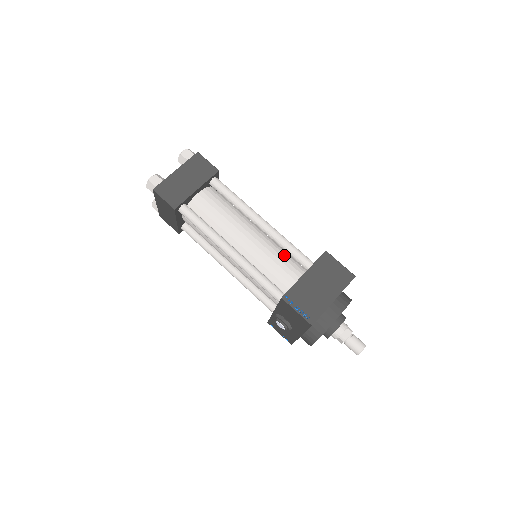
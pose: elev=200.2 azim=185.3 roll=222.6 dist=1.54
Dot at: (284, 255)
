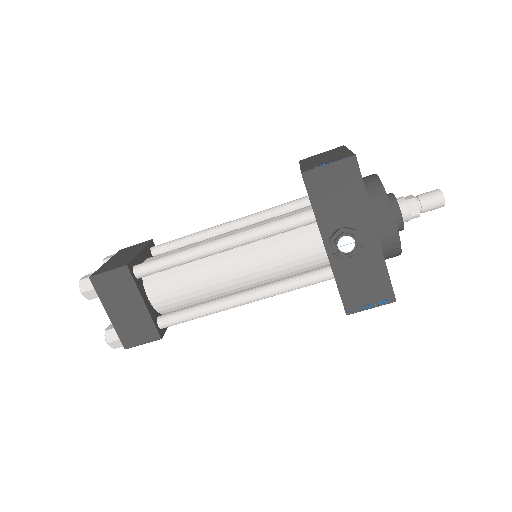
Dot at: occluded
